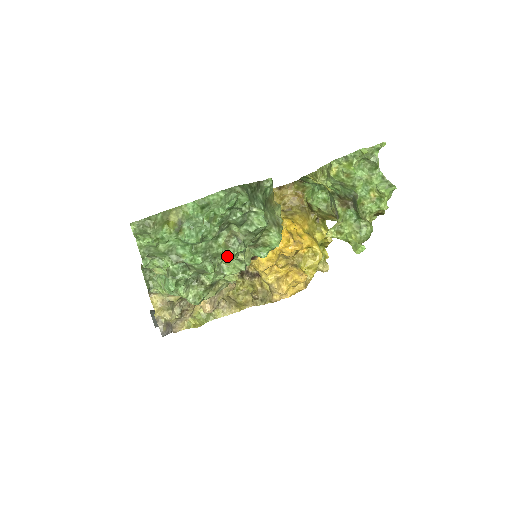
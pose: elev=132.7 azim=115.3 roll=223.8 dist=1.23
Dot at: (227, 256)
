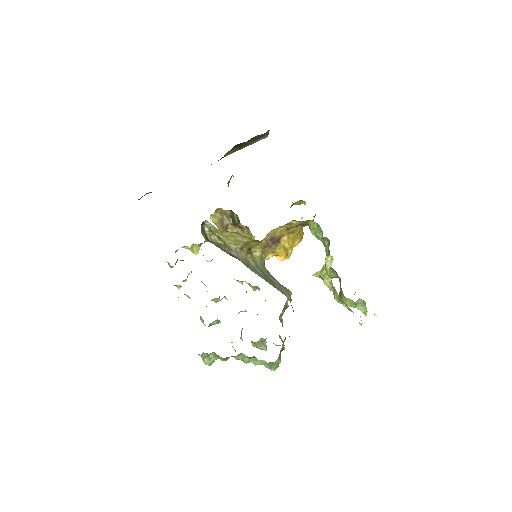
Dot at: (254, 346)
